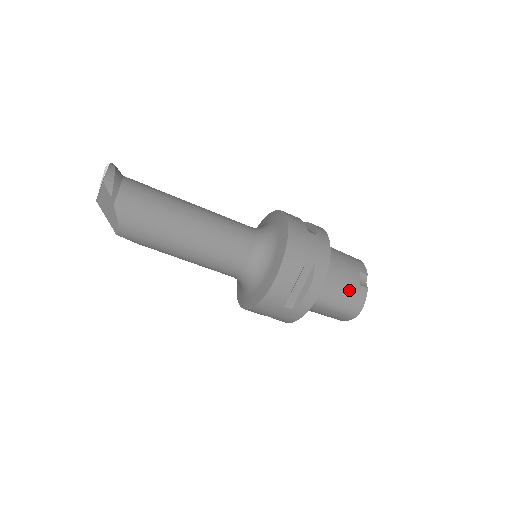
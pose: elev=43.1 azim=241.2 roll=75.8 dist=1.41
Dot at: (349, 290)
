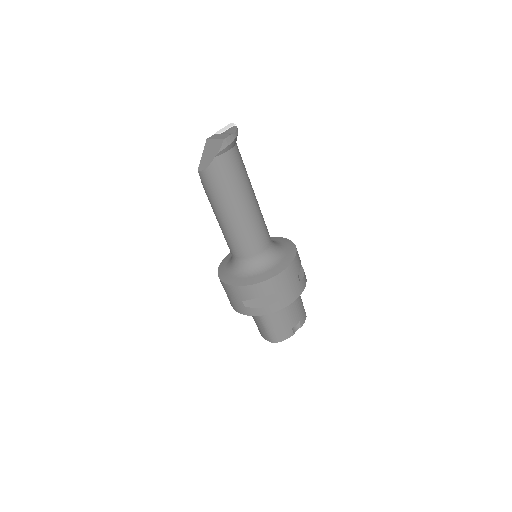
Dot at: (284, 326)
